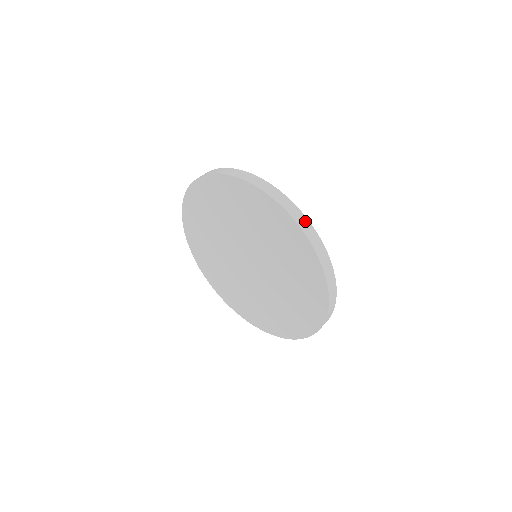
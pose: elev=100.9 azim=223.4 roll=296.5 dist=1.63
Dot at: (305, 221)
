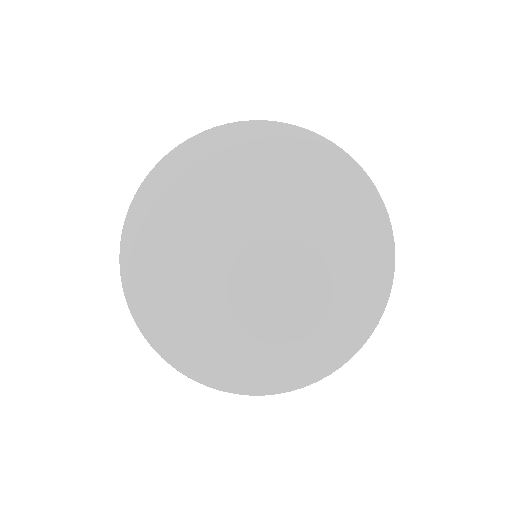
Dot at: occluded
